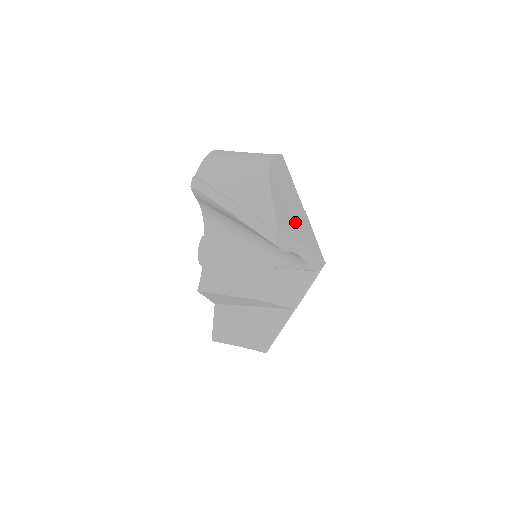
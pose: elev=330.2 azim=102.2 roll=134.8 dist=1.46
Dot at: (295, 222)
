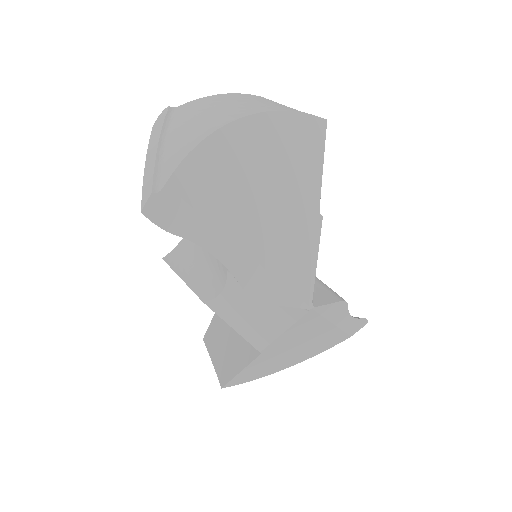
Dot at: (251, 211)
